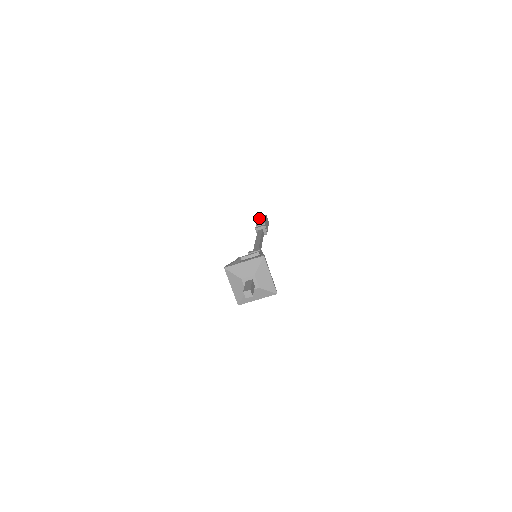
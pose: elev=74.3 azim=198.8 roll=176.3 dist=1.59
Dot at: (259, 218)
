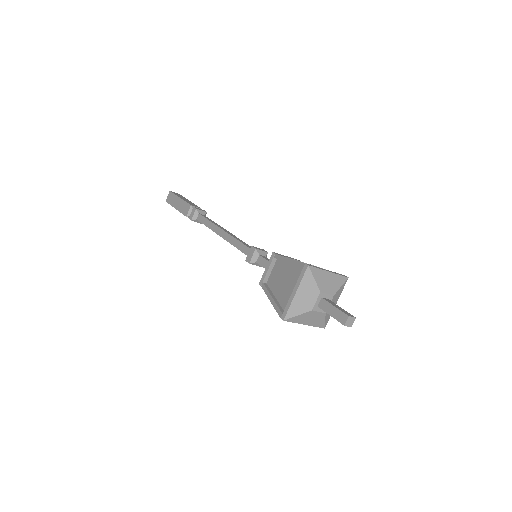
Dot at: (177, 194)
